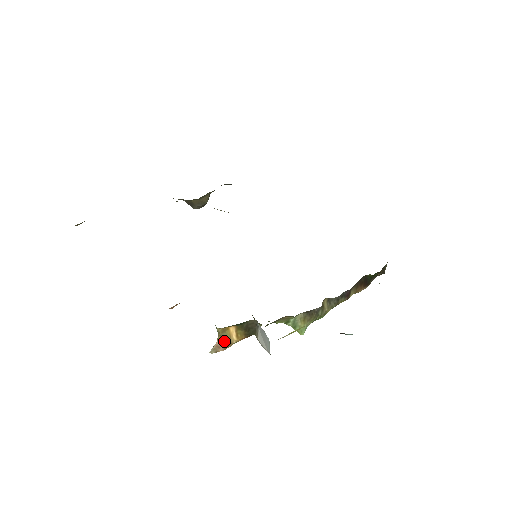
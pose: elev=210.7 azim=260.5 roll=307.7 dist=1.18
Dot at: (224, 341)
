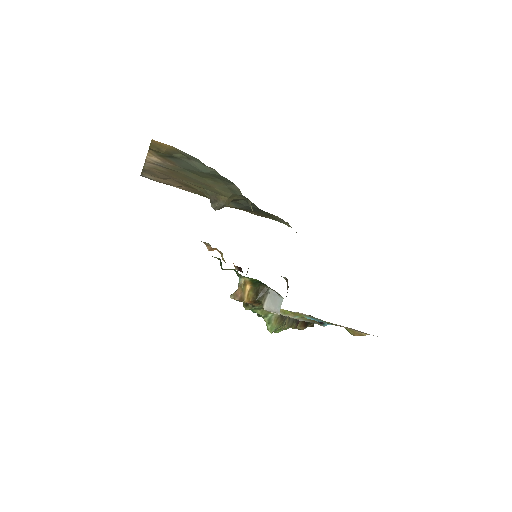
Dot at: (241, 293)
